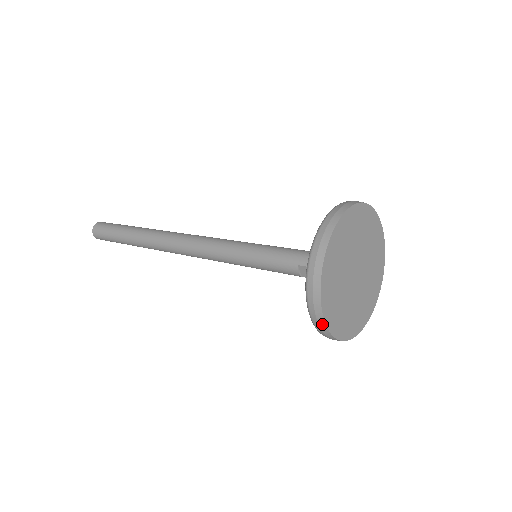
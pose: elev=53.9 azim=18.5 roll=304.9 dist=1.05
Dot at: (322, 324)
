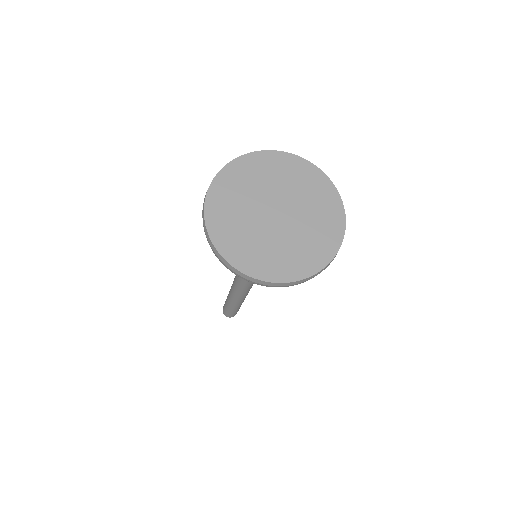
Dot at: (251, 279)
